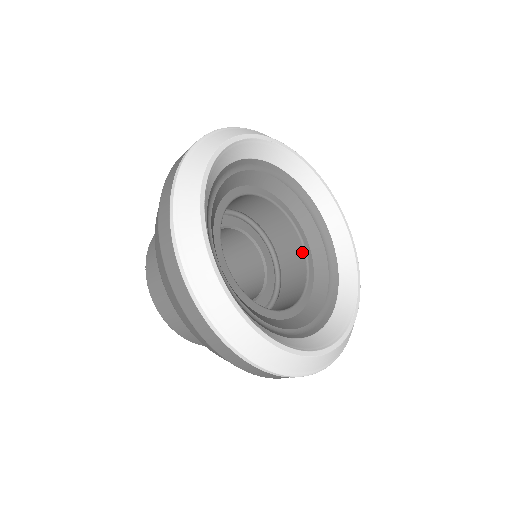
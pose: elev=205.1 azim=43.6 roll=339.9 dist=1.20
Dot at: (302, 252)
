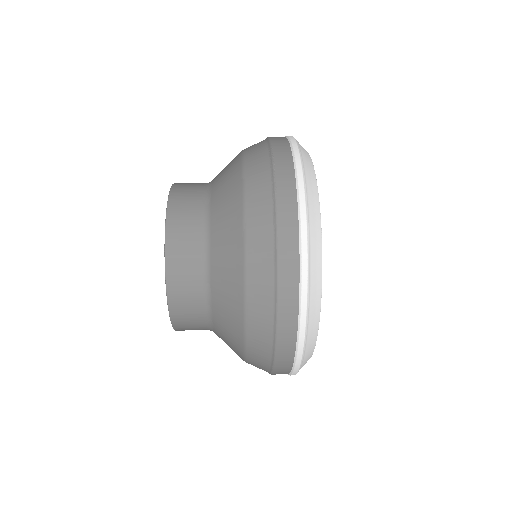
Dot at: occluded
